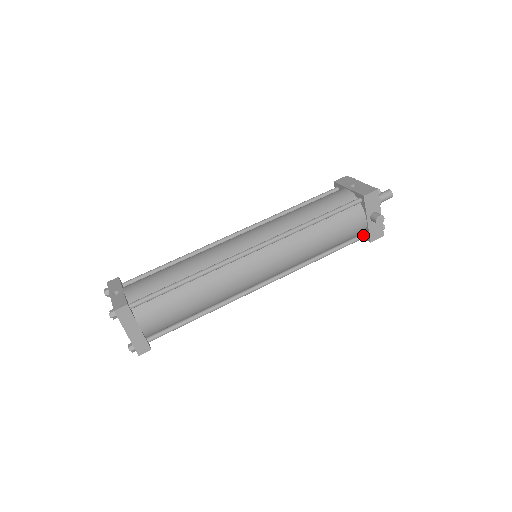
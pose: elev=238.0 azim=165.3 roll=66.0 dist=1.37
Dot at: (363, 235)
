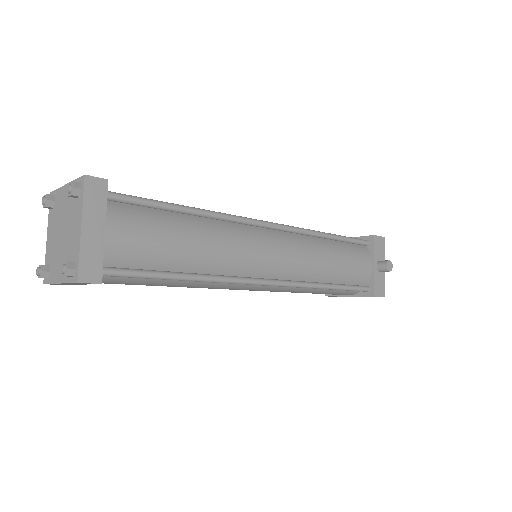
Dot at: (366, 286)
